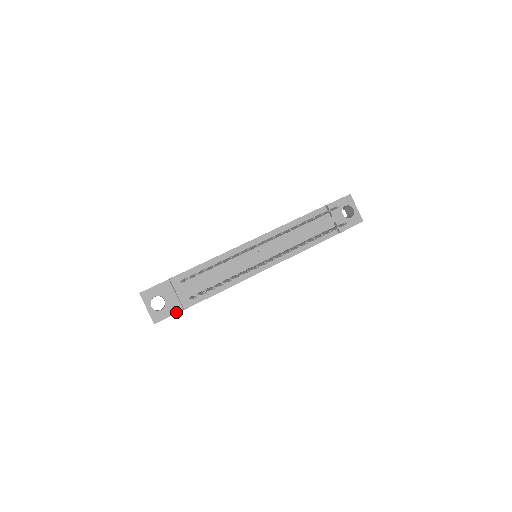
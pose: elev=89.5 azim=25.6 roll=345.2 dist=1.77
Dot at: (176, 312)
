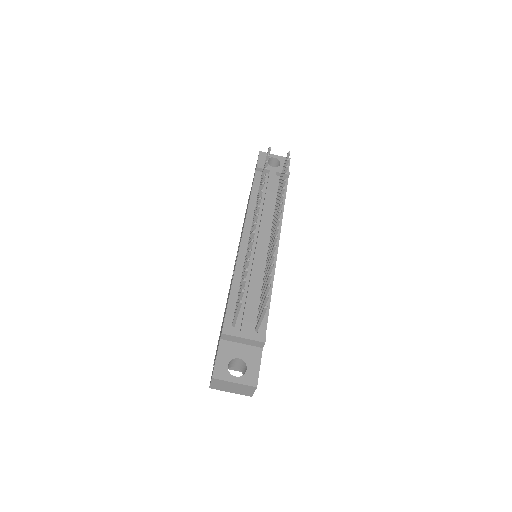
Dot at: (260, 357)
